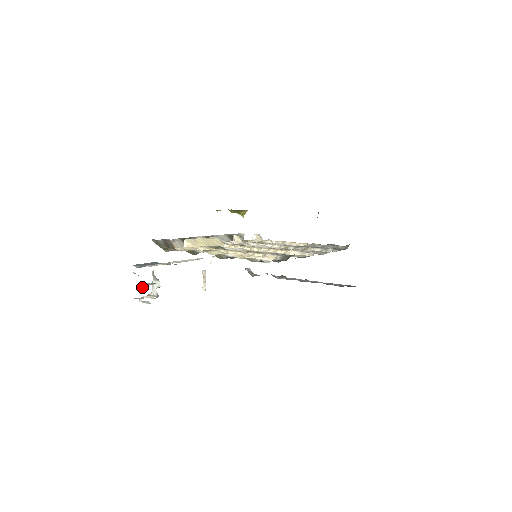
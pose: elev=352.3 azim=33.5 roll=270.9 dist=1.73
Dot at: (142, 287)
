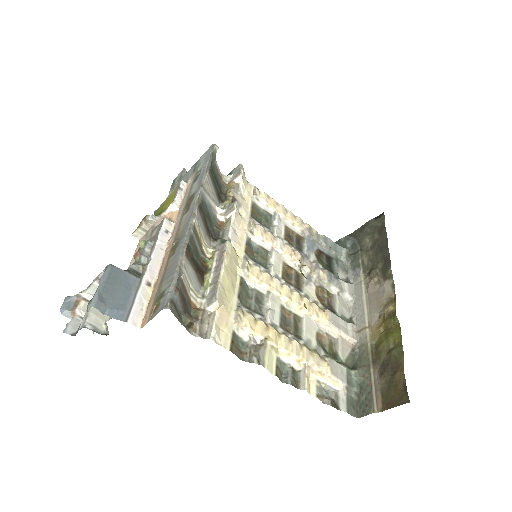
Dot at: (100, 333)
